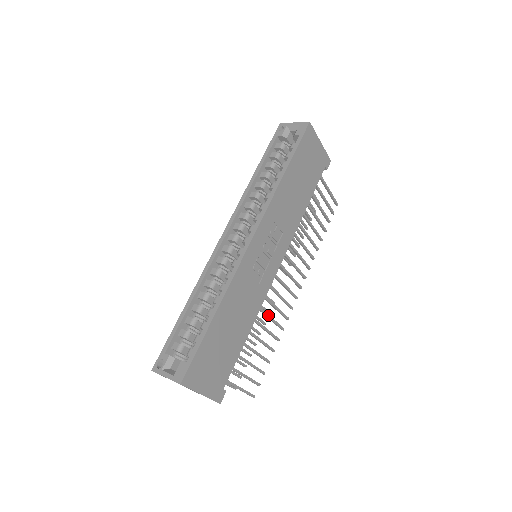
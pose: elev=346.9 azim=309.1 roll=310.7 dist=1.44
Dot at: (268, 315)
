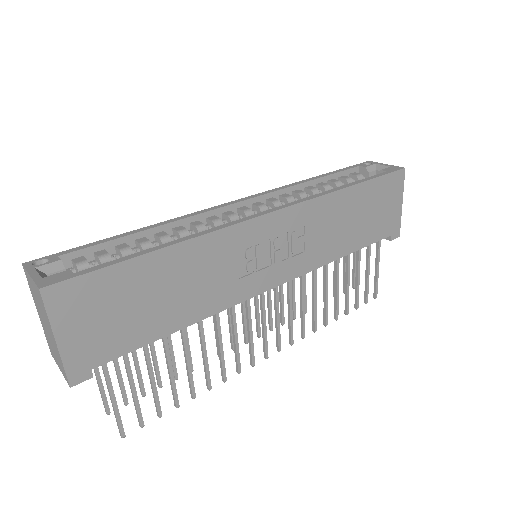
Dot at: (221, 337)
